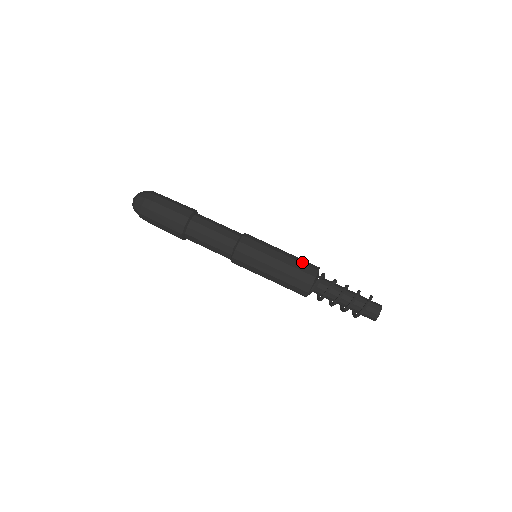
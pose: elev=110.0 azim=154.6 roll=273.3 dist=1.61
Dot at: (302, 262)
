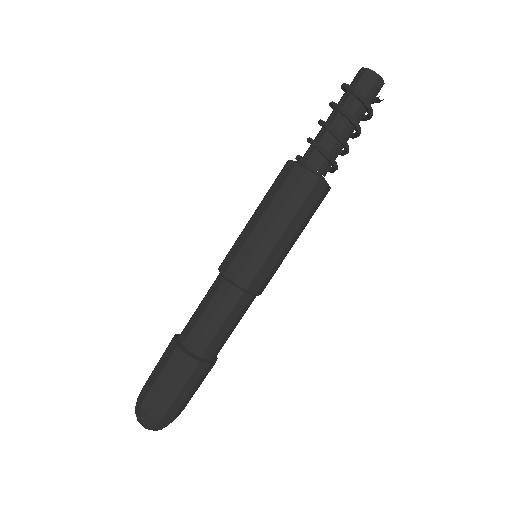
Dot at: occluded
